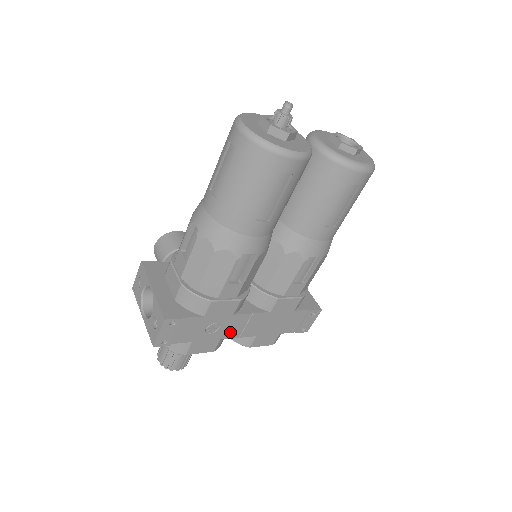
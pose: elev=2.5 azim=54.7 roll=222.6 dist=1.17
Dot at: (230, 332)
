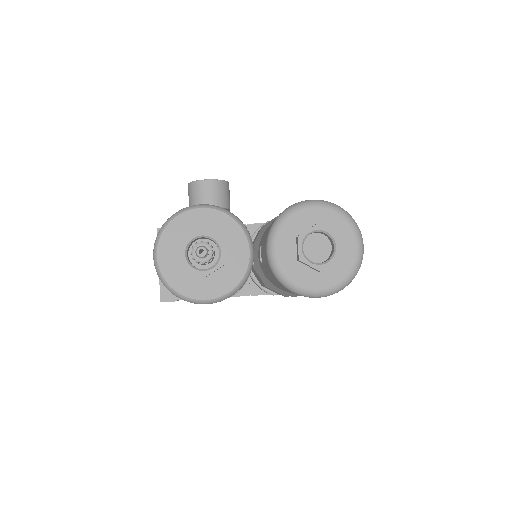
Dot at: occluded
